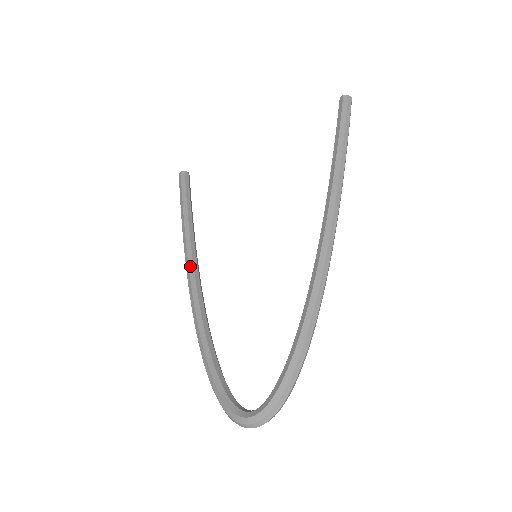
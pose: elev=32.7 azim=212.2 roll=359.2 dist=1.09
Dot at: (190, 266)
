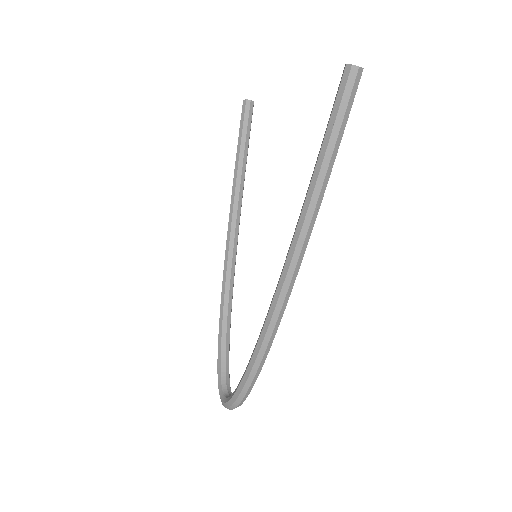
Dot at: (228, 233)
